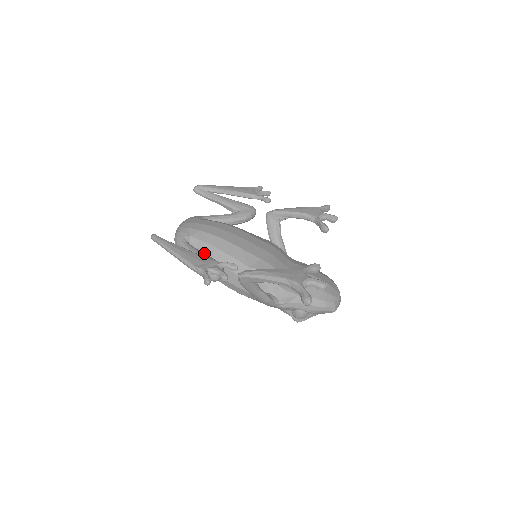
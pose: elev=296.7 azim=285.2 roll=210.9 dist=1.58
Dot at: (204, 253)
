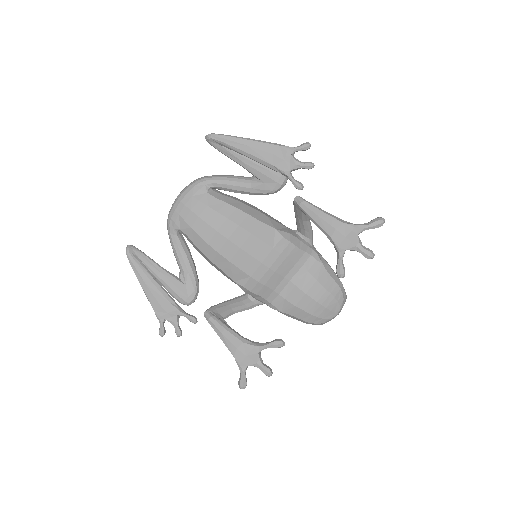
Dot at: (188, 260)
